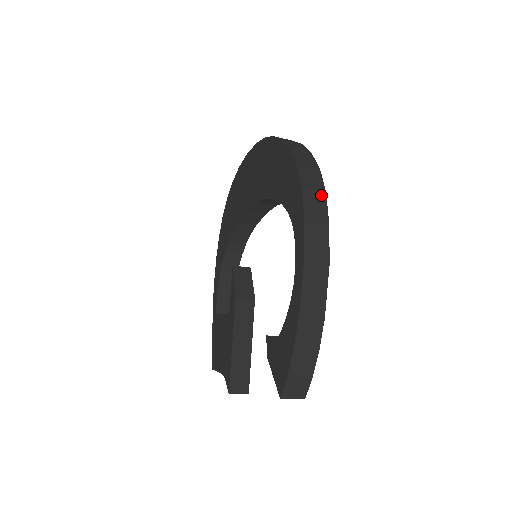
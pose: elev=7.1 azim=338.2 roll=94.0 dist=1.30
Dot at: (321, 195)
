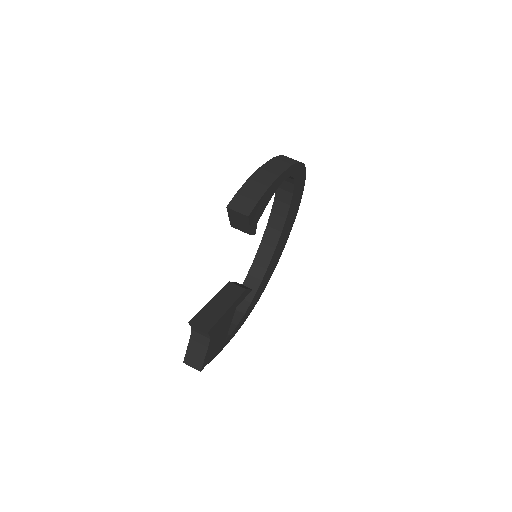
Dot at: occluded
